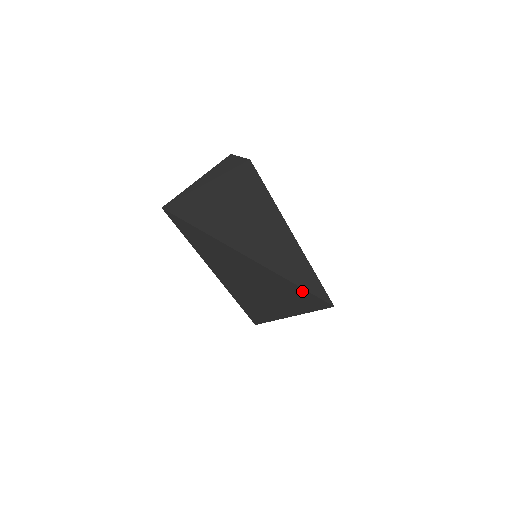
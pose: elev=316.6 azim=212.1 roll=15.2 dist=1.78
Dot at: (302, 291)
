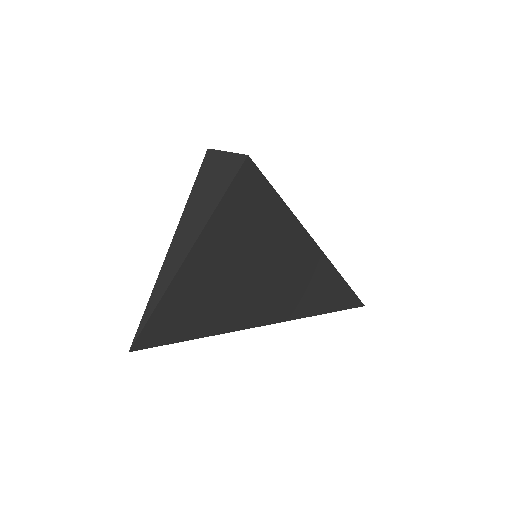
Dot at: occluded
